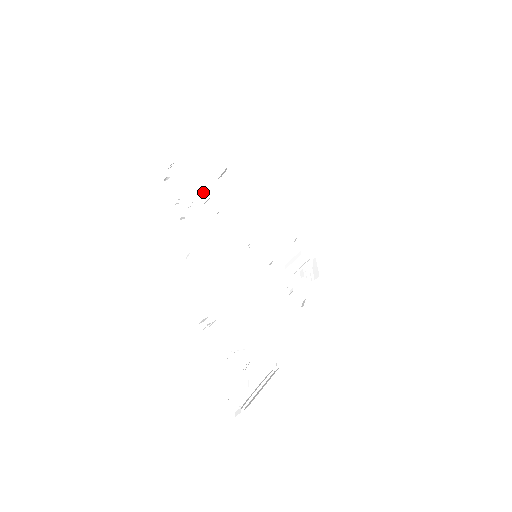
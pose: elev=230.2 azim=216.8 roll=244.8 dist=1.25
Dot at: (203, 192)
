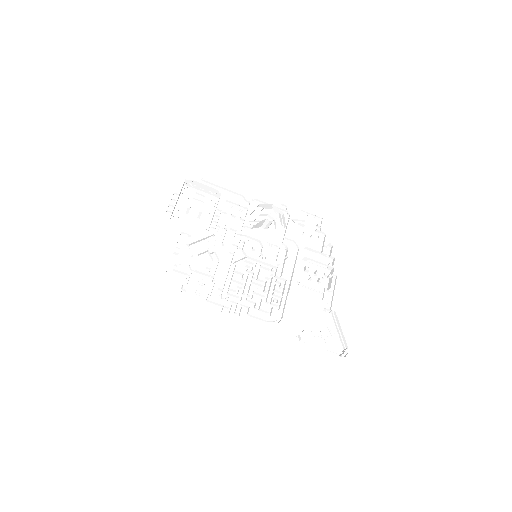
Dot at: (189, 256)
